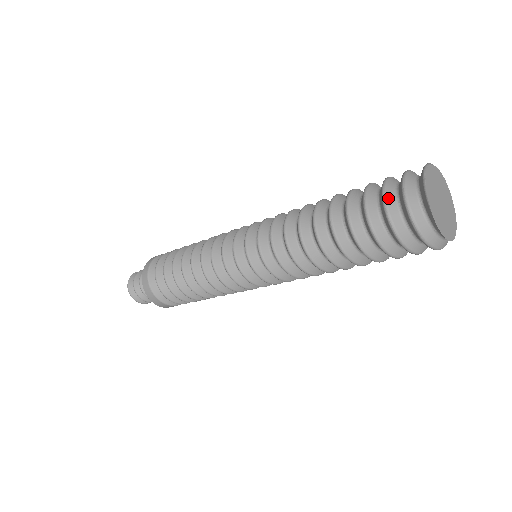
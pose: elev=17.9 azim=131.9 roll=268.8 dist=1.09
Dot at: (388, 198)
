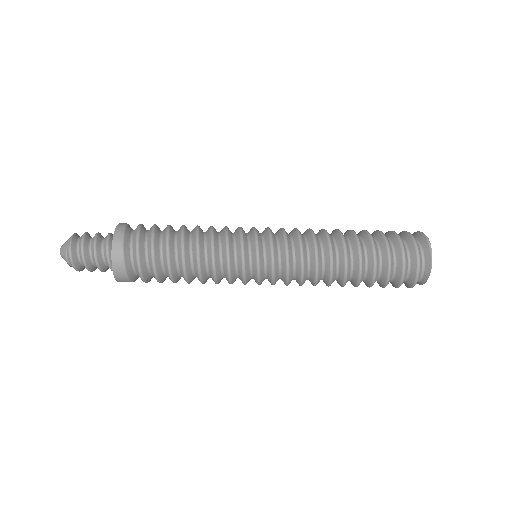
Dot at: (405, 250)
